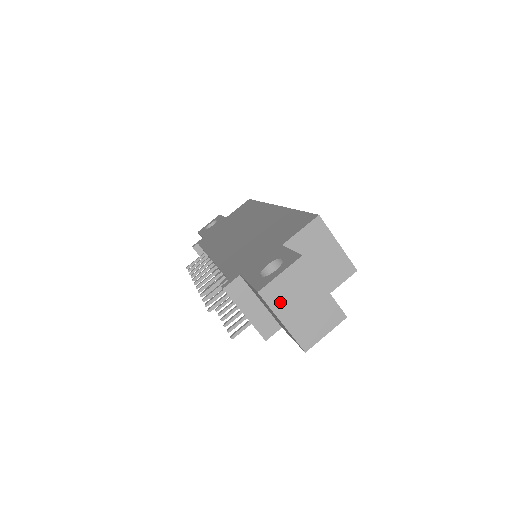
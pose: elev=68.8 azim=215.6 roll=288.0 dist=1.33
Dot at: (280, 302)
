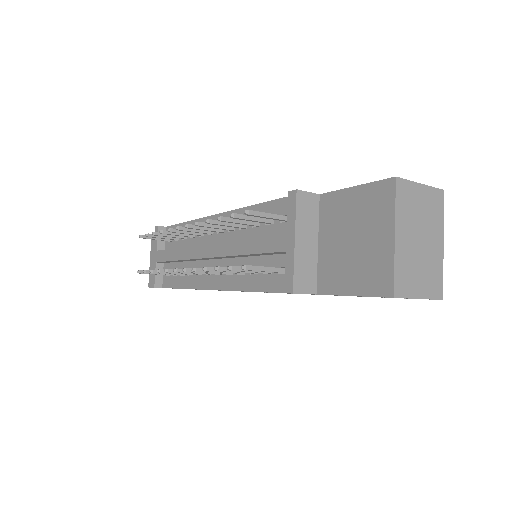
Dot at: (406, 211)
